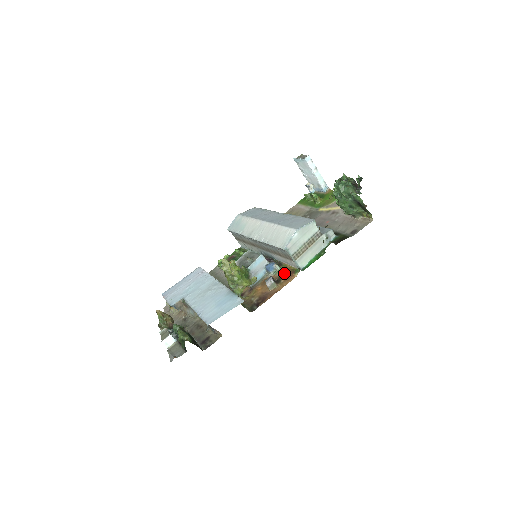
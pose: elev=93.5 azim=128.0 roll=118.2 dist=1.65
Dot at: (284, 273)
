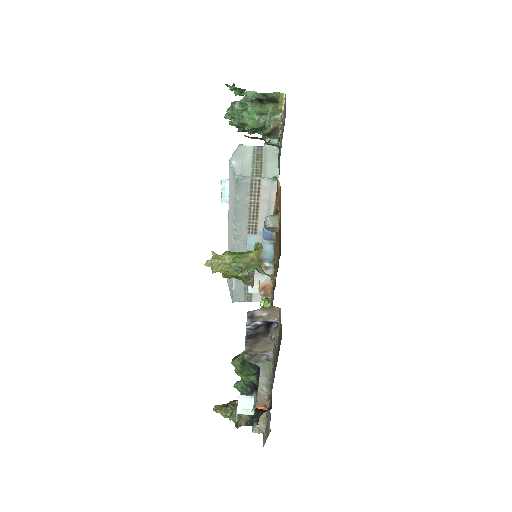
Dot at: occluded
